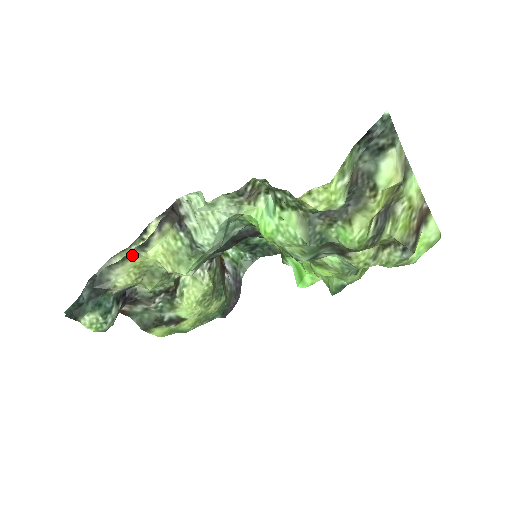
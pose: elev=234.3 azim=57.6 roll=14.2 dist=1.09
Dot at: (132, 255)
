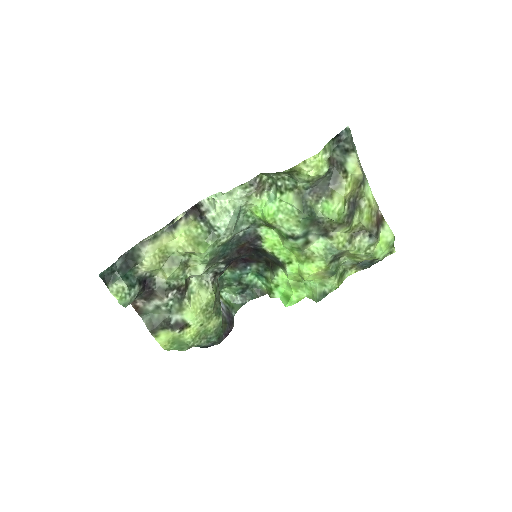
Dot at: (162, 235)
